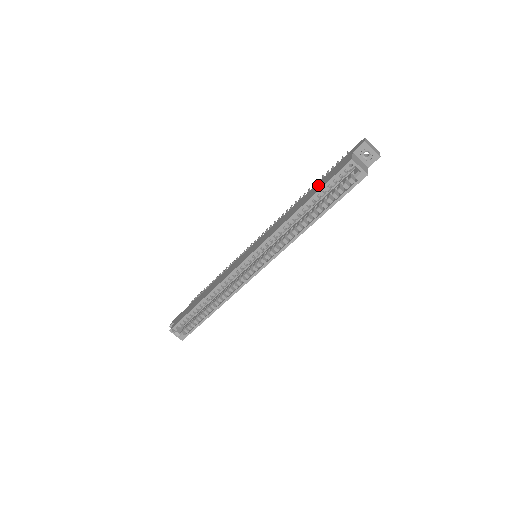
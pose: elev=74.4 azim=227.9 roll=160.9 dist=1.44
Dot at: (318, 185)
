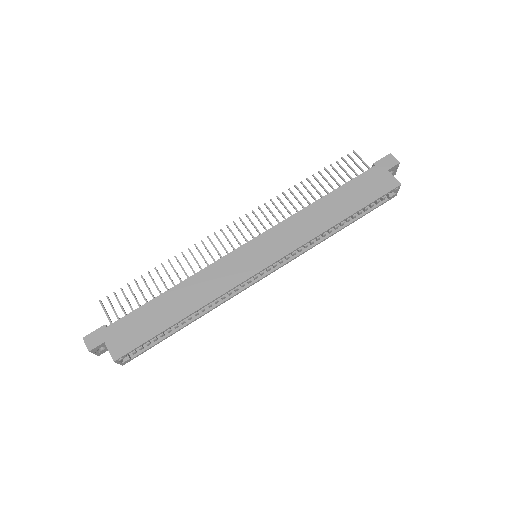
Dot at: (351, 194)
